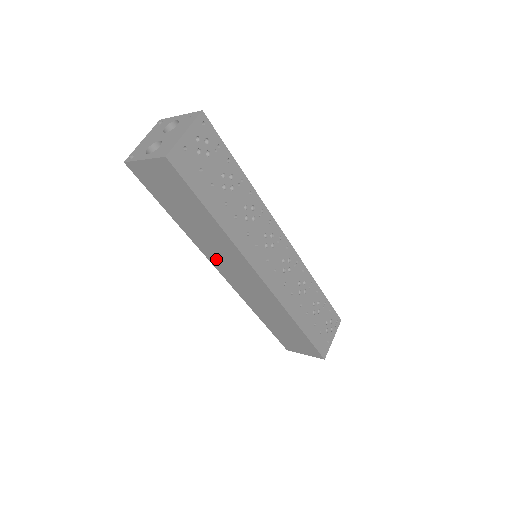
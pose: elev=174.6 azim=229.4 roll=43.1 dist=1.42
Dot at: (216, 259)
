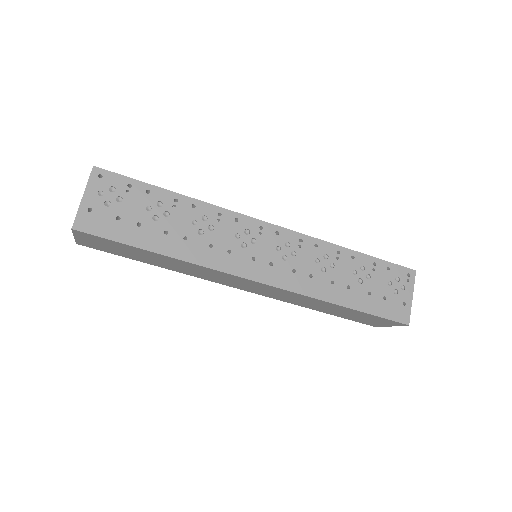
Dot at: (215, 280)
